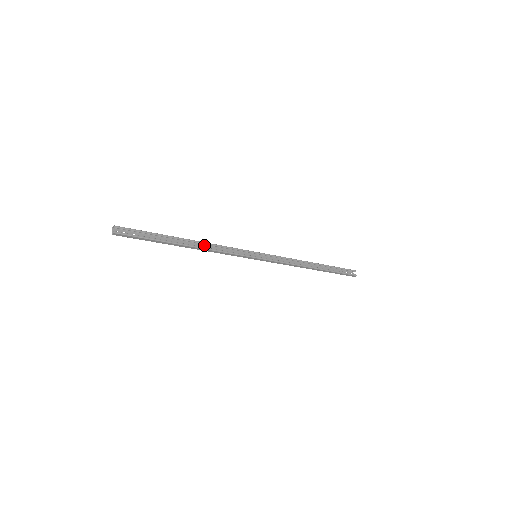
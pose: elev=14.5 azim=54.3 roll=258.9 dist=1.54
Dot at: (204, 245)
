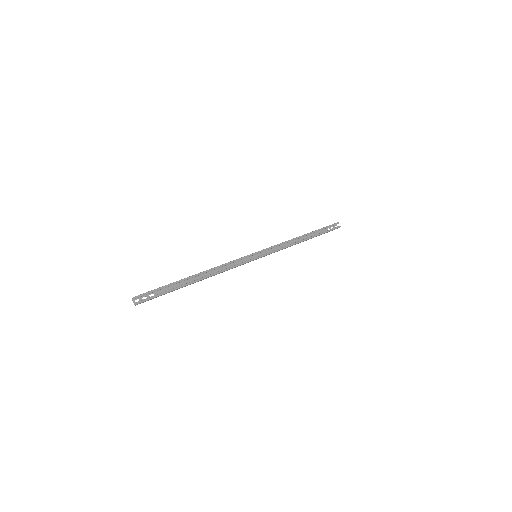
Dot at: (211, 270)
